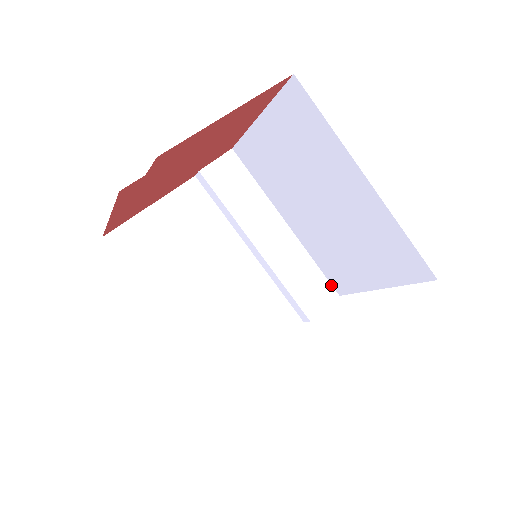
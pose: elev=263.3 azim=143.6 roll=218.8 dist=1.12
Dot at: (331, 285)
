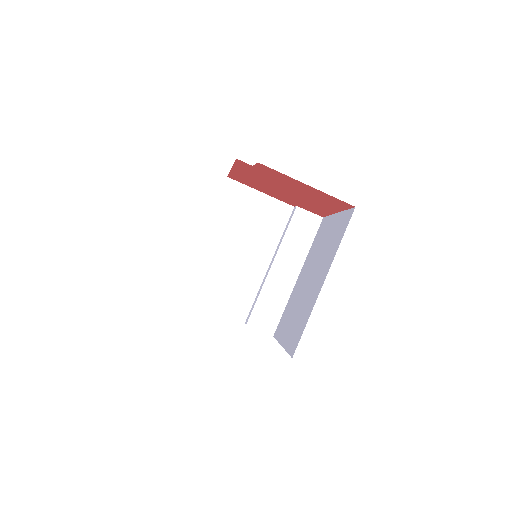
Dot at: (277, 327)
